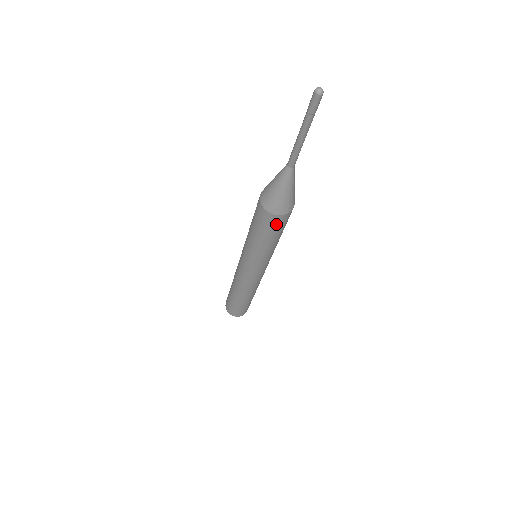
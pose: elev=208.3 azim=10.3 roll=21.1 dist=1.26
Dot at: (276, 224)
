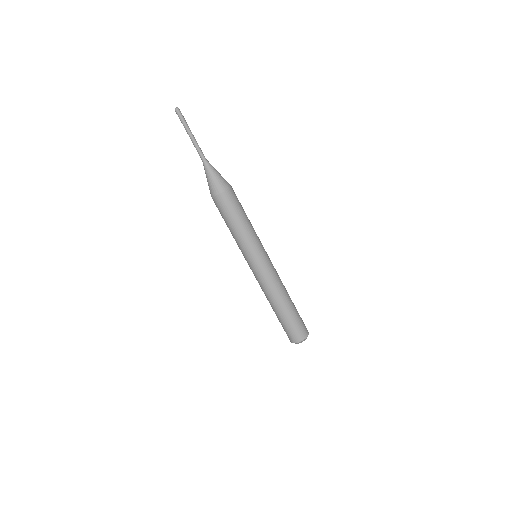
Dot at: (223, 205)
